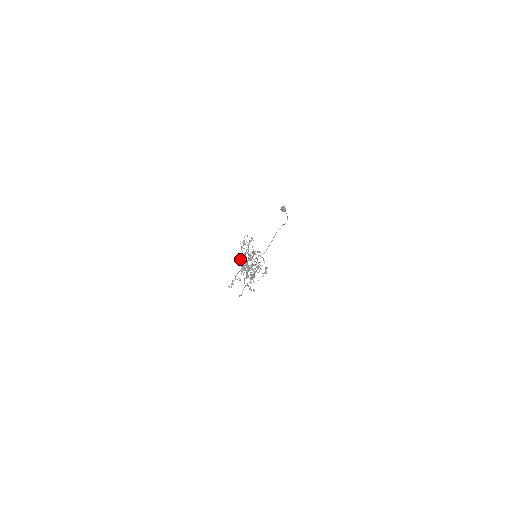
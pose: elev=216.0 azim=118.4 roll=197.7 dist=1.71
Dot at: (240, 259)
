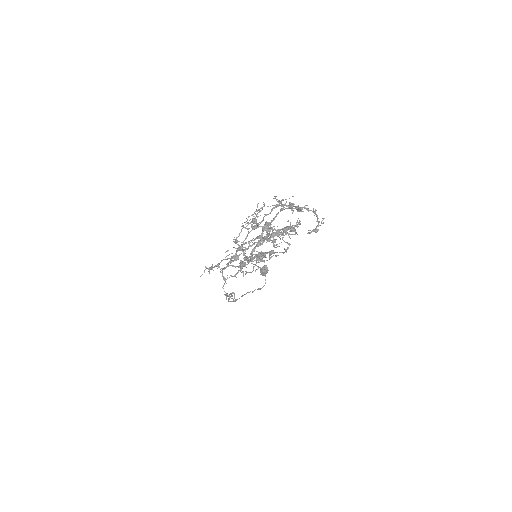
Dot at: (237, 240)
